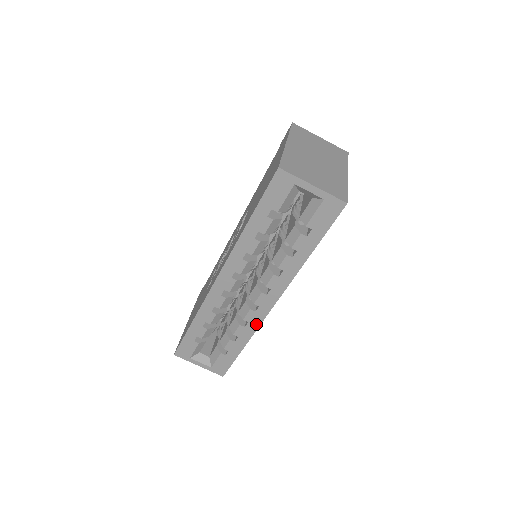
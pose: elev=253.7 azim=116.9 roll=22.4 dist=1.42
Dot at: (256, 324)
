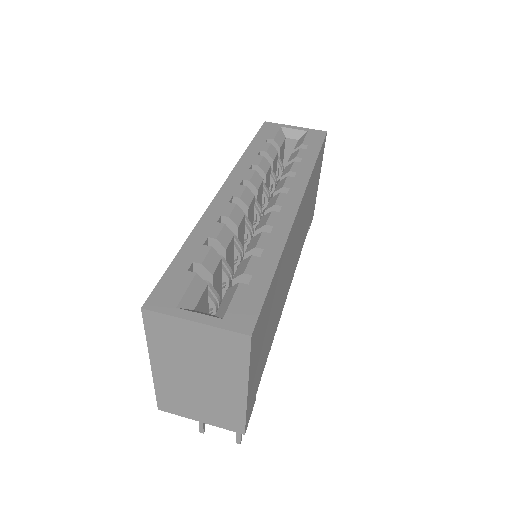
Dot at: (285, 227)
